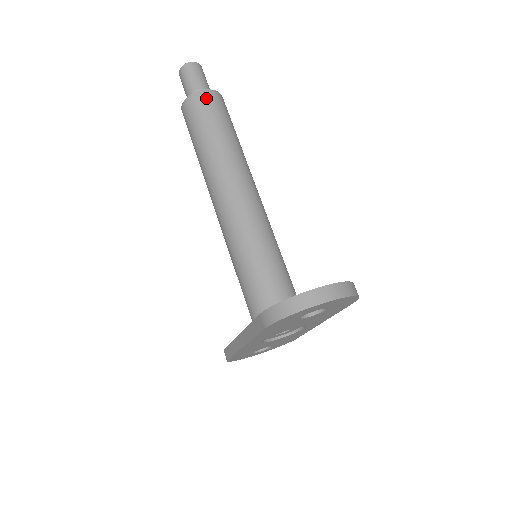
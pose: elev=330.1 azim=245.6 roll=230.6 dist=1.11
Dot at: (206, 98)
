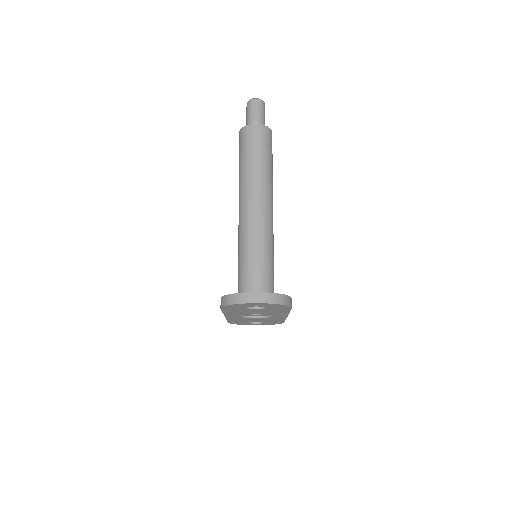
Dot at: (253, 131)
